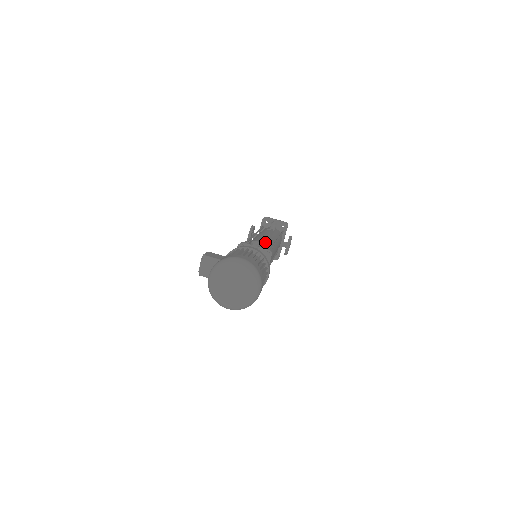
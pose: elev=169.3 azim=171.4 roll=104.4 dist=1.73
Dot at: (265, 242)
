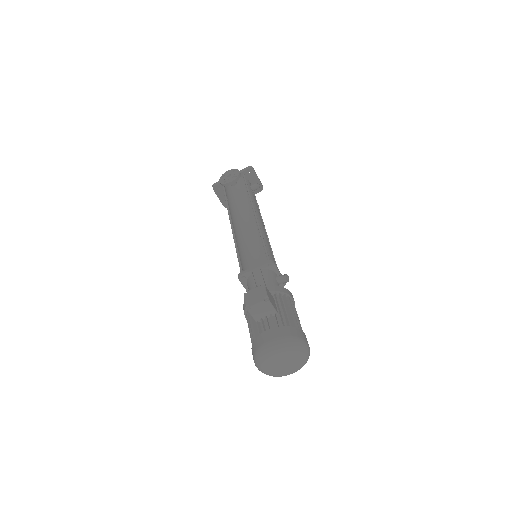
Dot at: occluded
